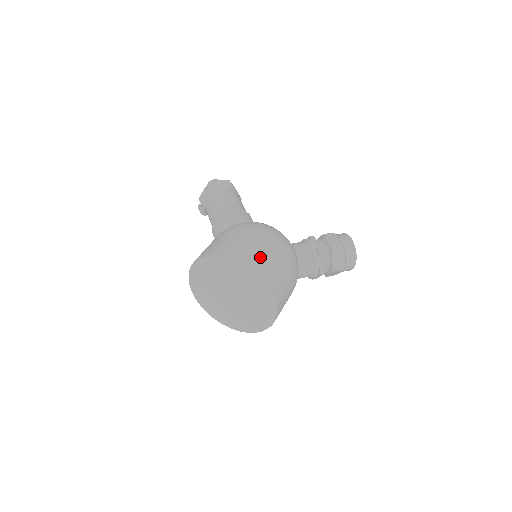
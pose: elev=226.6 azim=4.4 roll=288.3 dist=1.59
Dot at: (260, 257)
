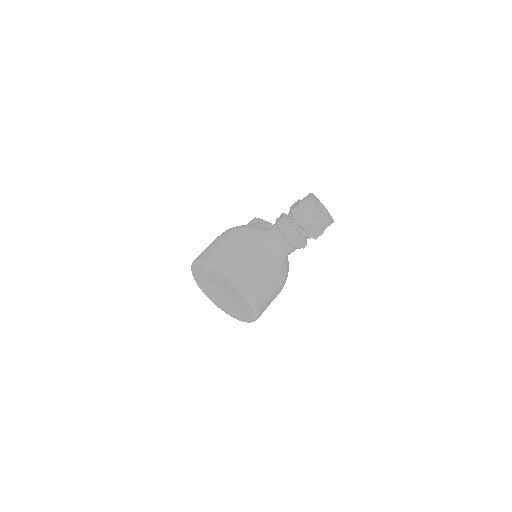
Dot at: (213, 248)
